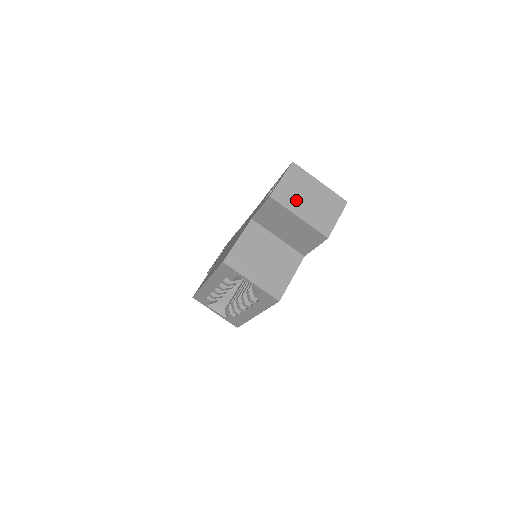
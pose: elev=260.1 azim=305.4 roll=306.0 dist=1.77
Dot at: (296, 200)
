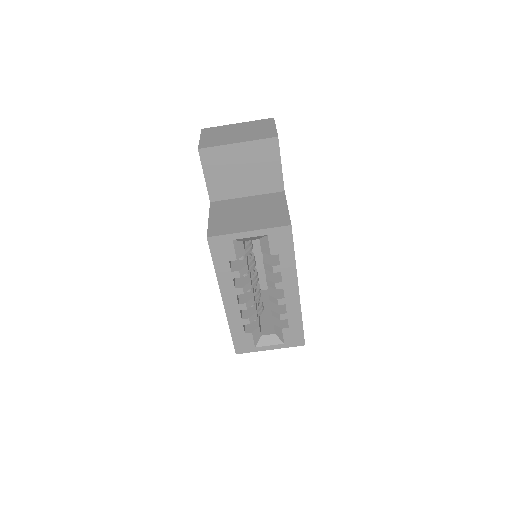
Dot at: (225, 139)
